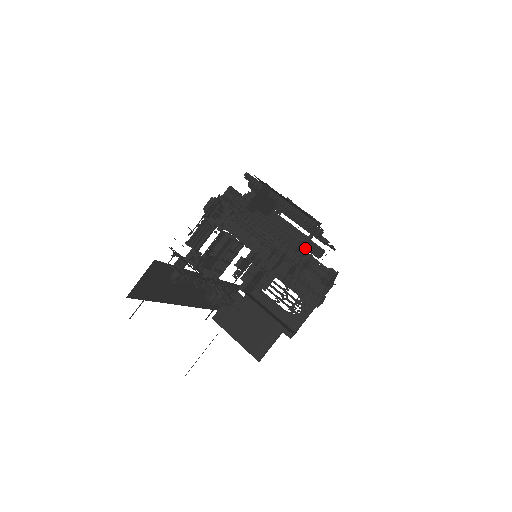
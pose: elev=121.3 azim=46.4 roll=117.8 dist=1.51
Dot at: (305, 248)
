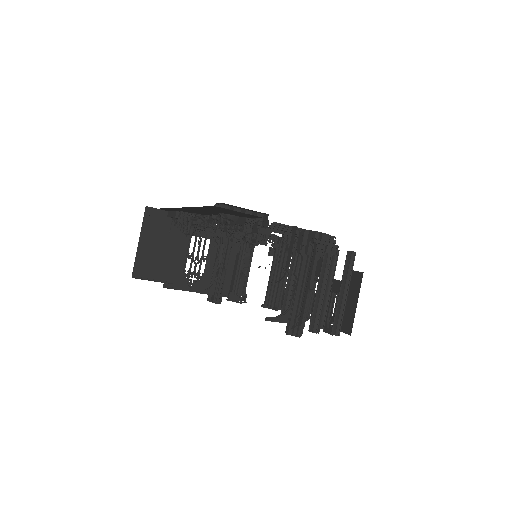
Dot at: occluded
